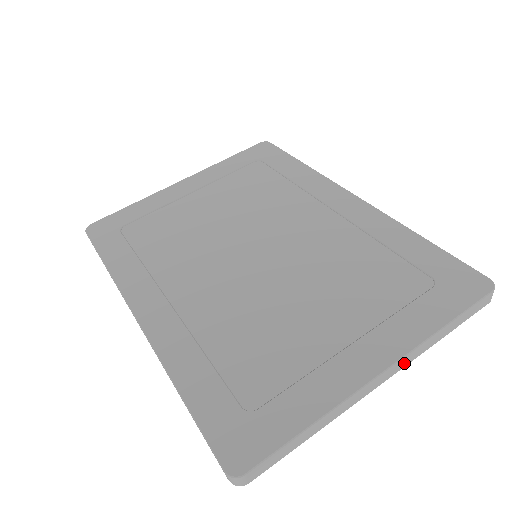
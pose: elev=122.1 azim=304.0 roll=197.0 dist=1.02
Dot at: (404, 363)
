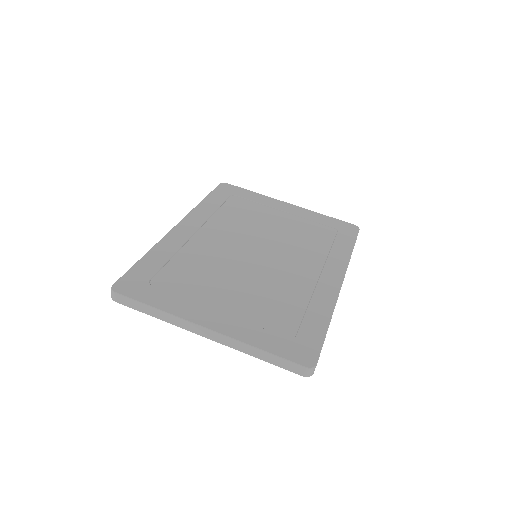
Dot at: (224, 341)
